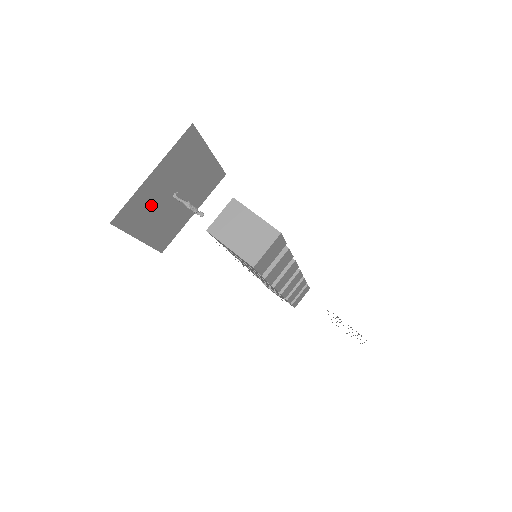
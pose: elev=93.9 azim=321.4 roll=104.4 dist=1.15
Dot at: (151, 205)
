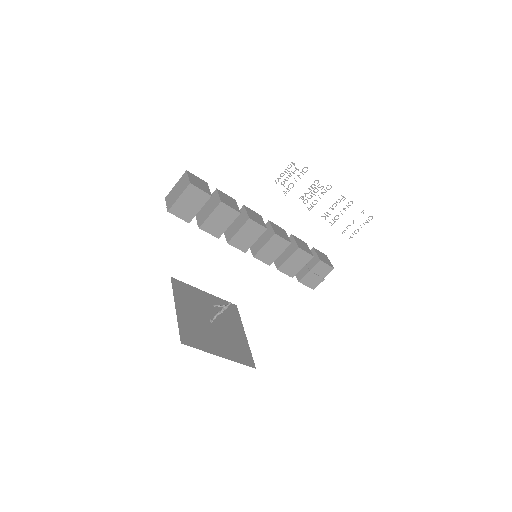
Dot at: (200, 330)
